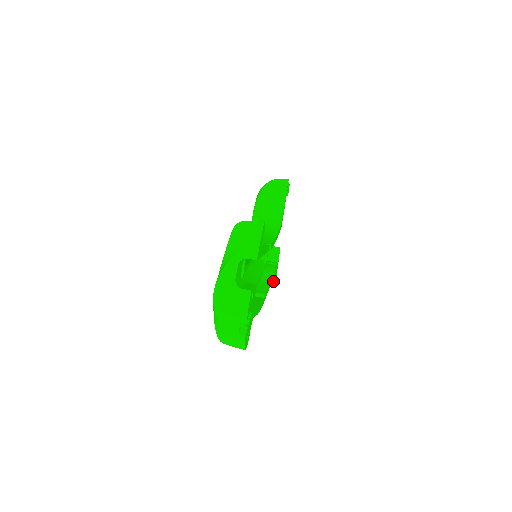
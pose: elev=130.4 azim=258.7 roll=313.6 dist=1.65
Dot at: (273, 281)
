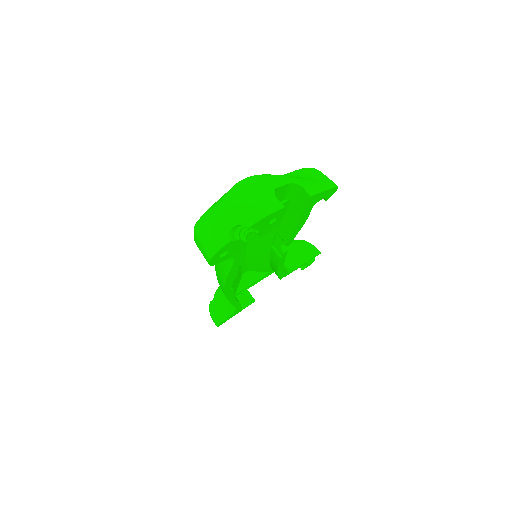
Dot at: (222, 319)
